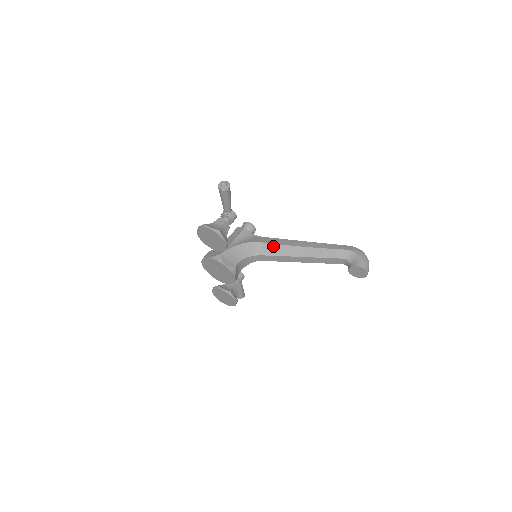
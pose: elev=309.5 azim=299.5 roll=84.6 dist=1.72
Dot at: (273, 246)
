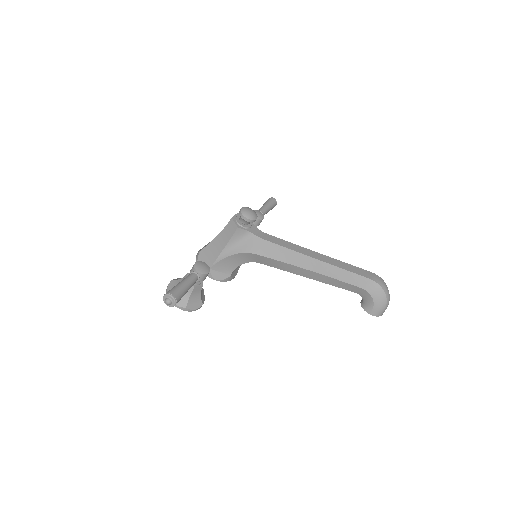
Dot at: (271, 260)
